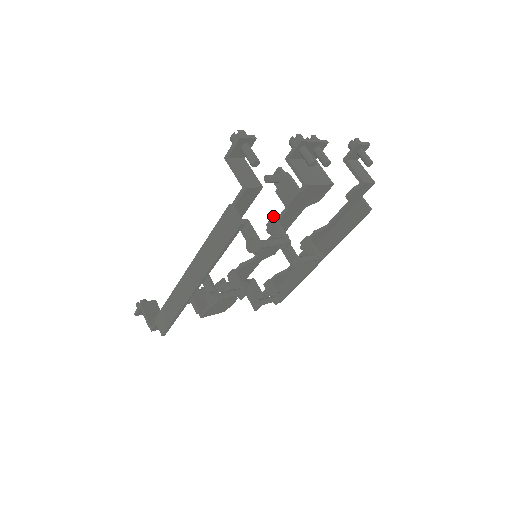
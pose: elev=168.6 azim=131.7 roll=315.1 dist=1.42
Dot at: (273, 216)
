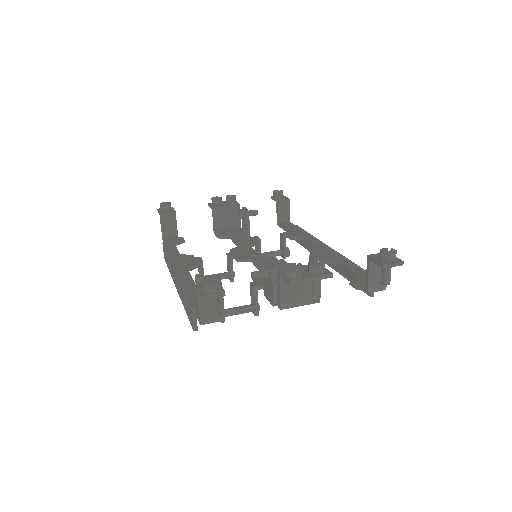
Dot at: (255, 287)
